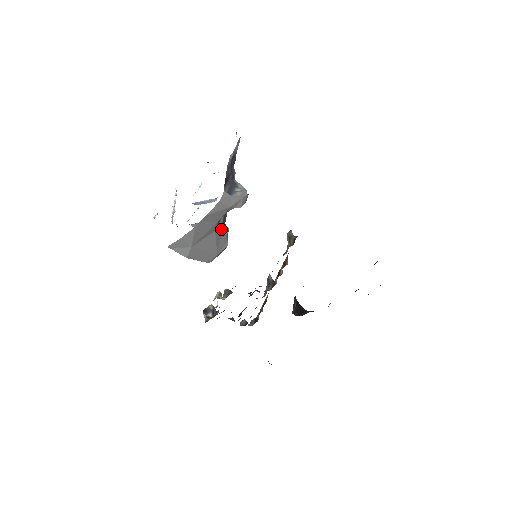
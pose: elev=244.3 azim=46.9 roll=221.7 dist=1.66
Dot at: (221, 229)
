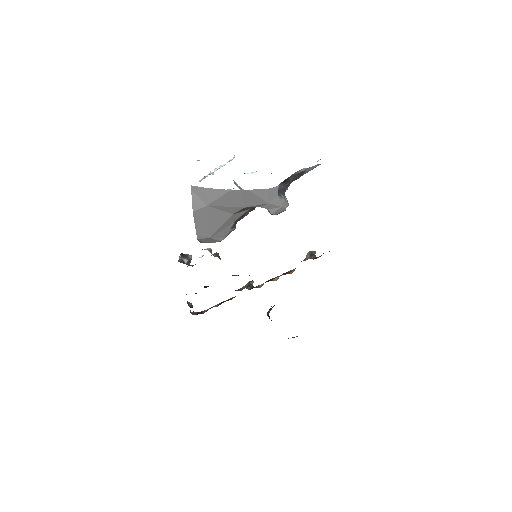
Dot at: (235, 220)
